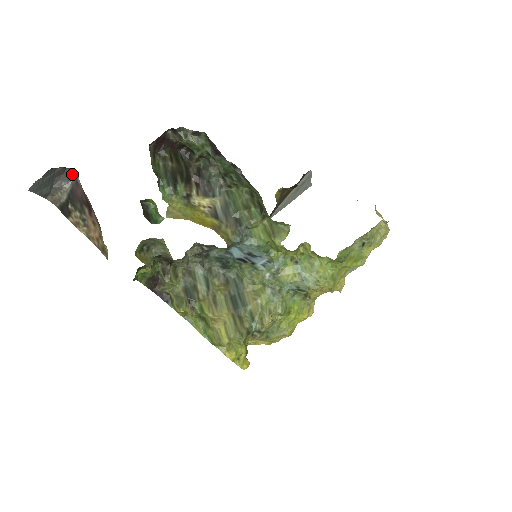
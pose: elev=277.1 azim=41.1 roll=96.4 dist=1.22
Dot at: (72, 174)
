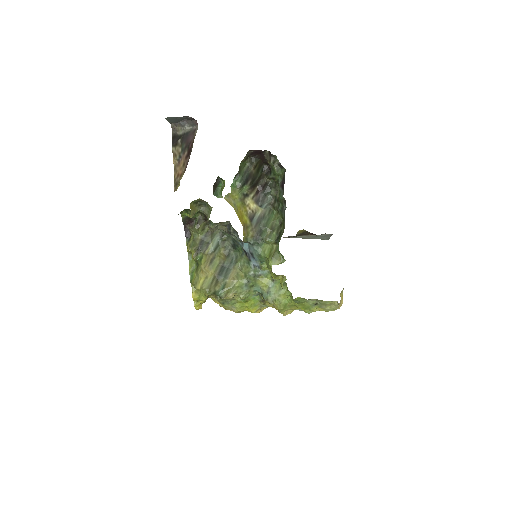
Dot at: (196, 124)
